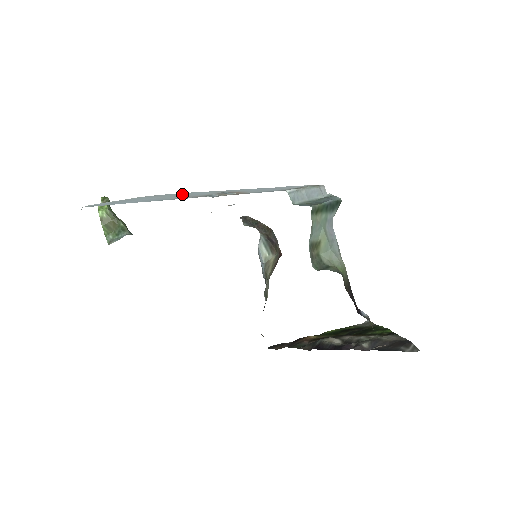
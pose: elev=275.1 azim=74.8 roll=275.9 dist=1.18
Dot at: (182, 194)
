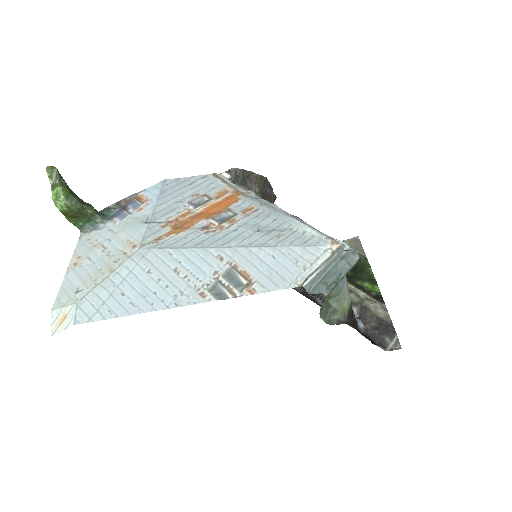
Dot at: (177, 263)
